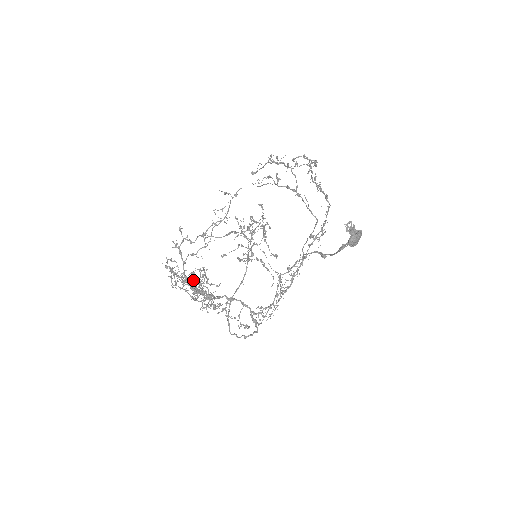
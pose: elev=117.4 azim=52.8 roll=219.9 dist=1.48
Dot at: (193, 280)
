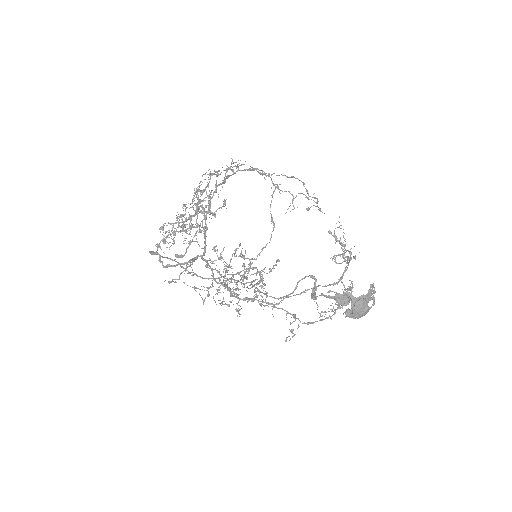
Dot at: occluded
